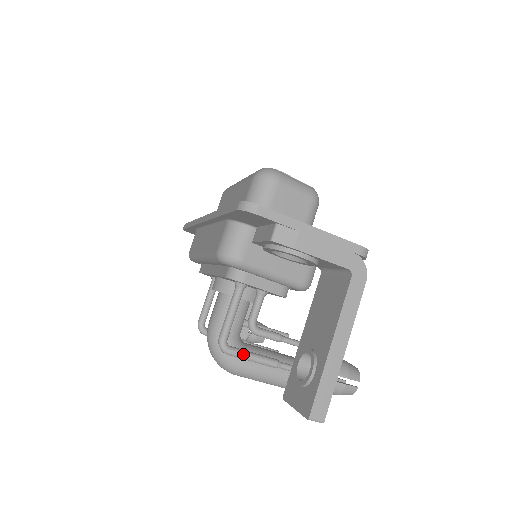
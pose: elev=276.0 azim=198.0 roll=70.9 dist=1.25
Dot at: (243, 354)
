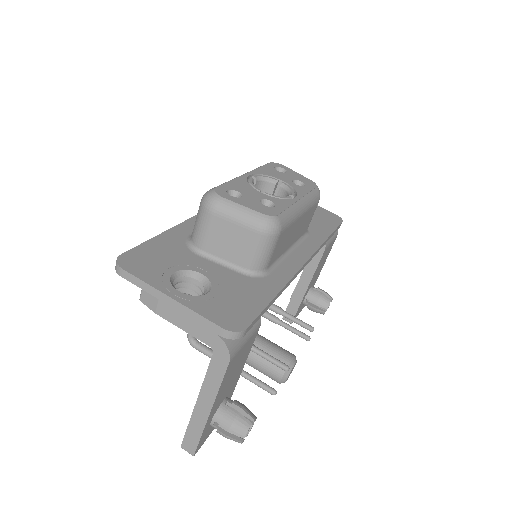
Dot at: (205, 353)
